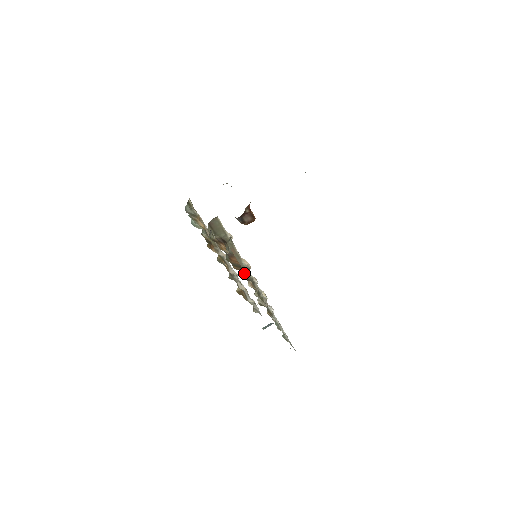
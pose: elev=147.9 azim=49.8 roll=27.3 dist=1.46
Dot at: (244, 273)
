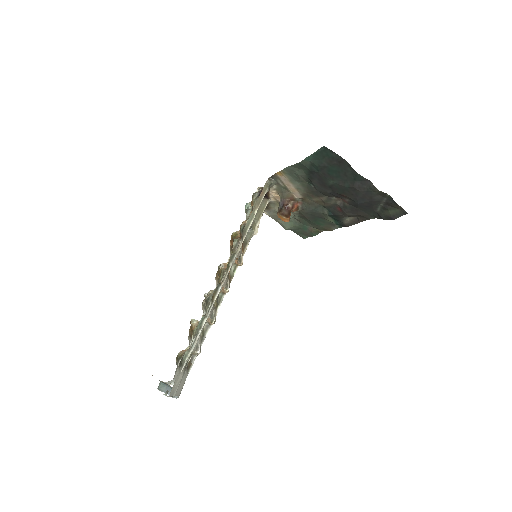
Dot at: occluded
